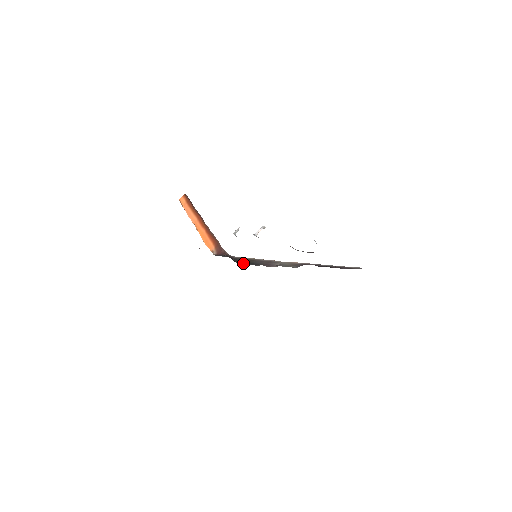
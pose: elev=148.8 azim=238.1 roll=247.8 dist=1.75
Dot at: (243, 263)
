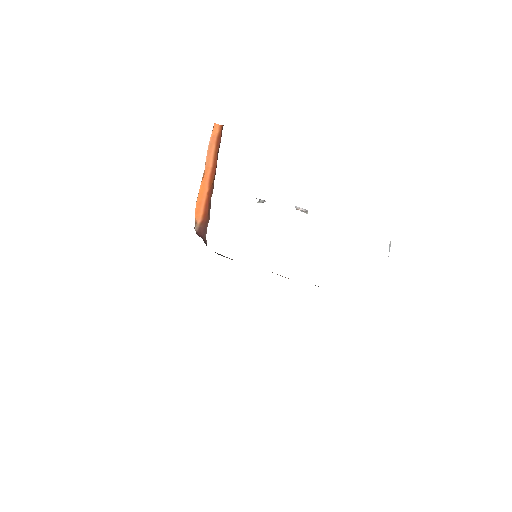
Dot at: occluded
